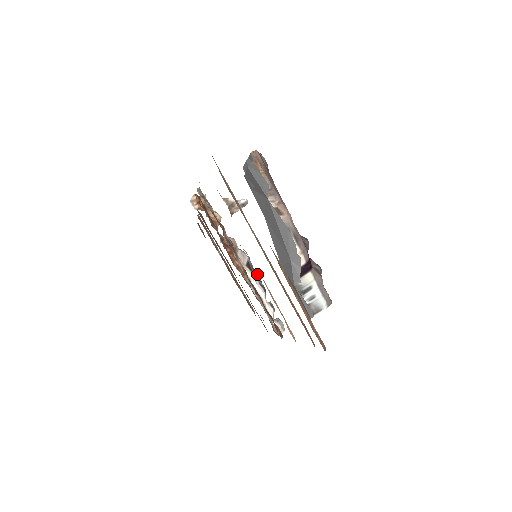
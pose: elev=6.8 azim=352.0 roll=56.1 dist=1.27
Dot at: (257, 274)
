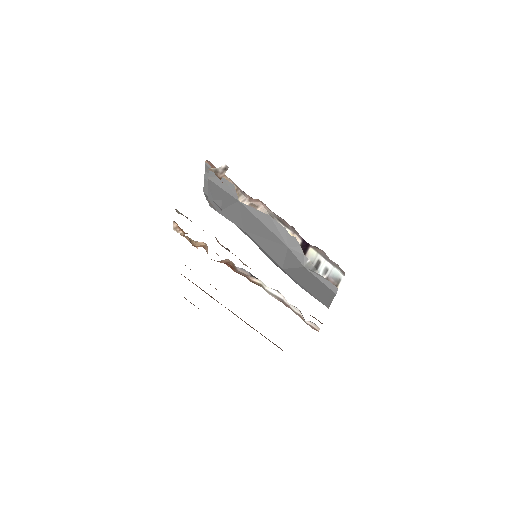
Dot at: occluded
